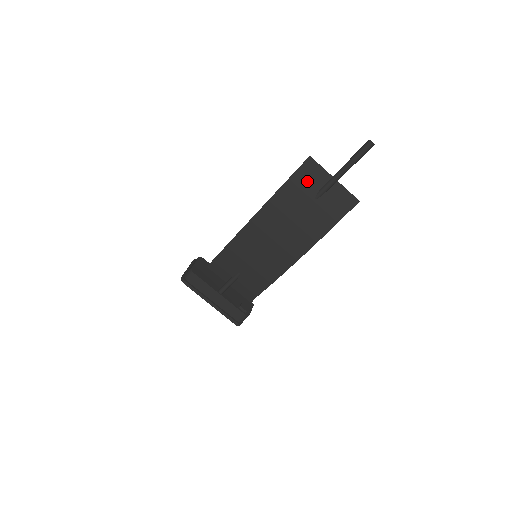
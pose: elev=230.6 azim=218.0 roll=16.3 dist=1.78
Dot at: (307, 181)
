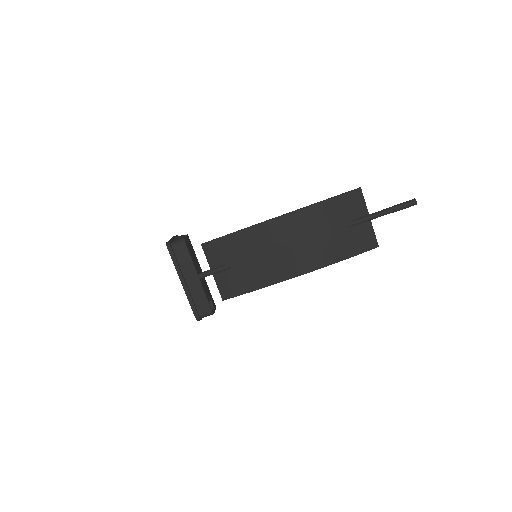
Dot at: (348, 207)
